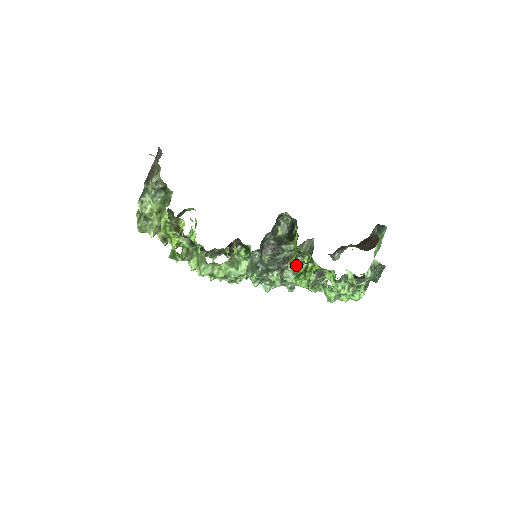
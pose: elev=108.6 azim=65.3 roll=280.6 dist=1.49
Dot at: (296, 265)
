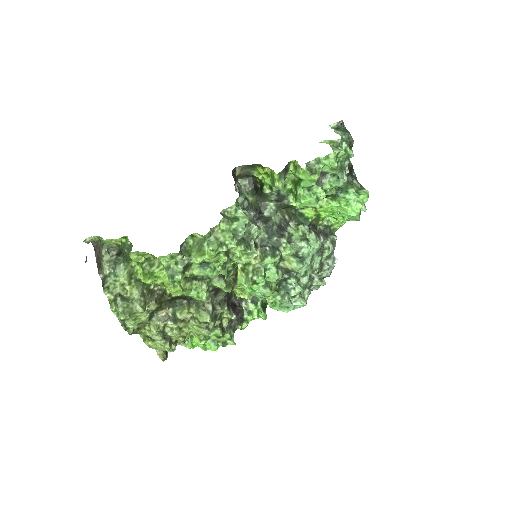
Dot at: (282, 180)
